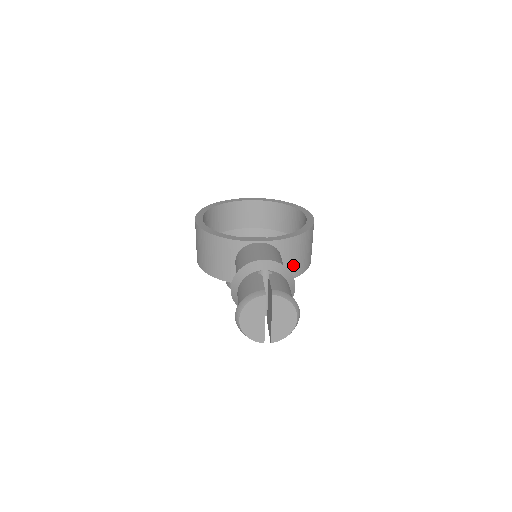
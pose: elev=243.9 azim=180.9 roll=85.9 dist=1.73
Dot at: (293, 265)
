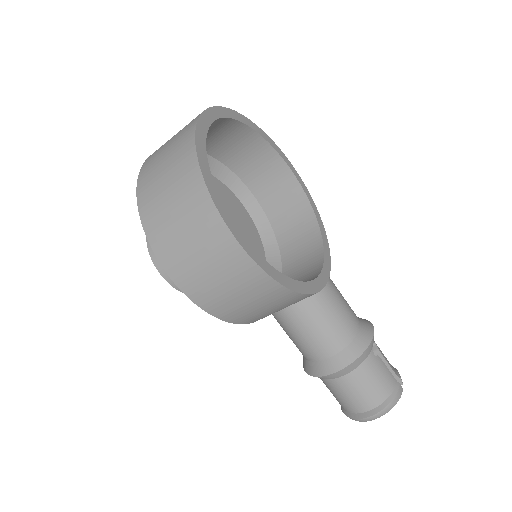
Dot at: occluded
